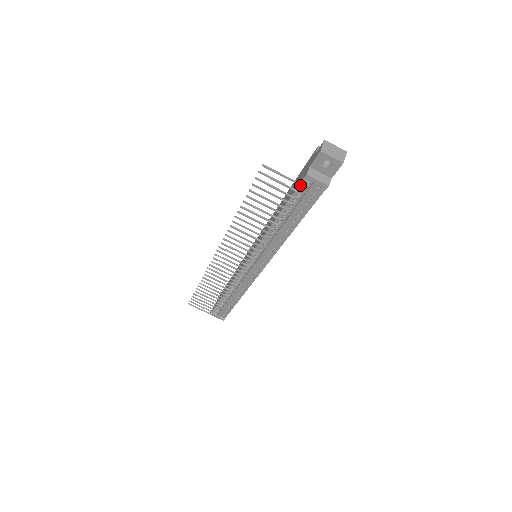
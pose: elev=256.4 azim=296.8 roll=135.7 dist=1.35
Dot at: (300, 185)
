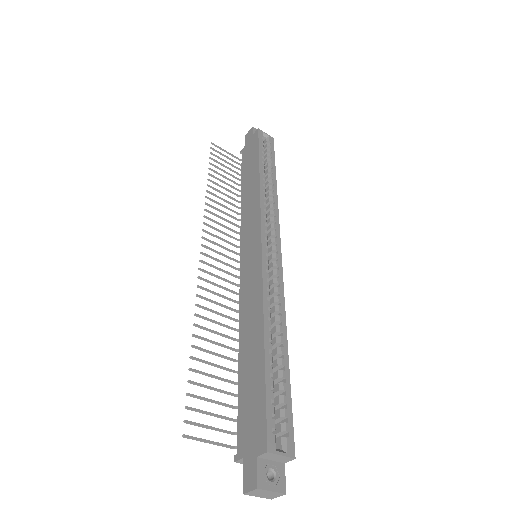
Dot at: (231, 447)
